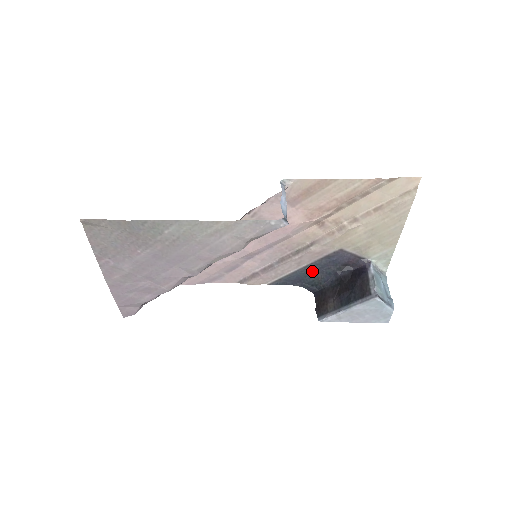
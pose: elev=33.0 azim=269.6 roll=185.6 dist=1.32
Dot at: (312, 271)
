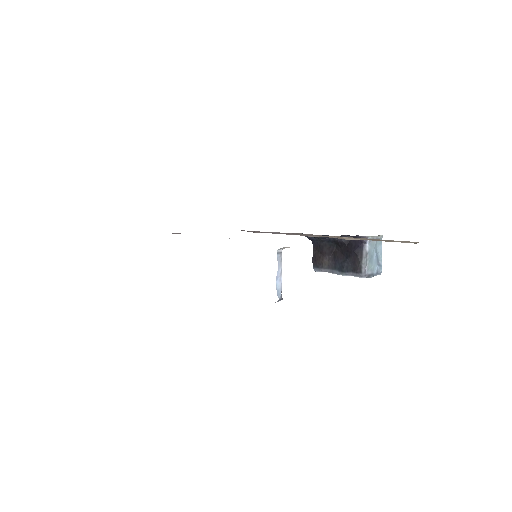
Dot at: occluded
